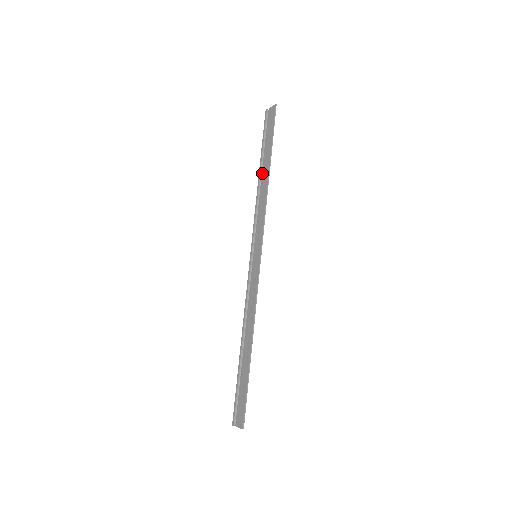
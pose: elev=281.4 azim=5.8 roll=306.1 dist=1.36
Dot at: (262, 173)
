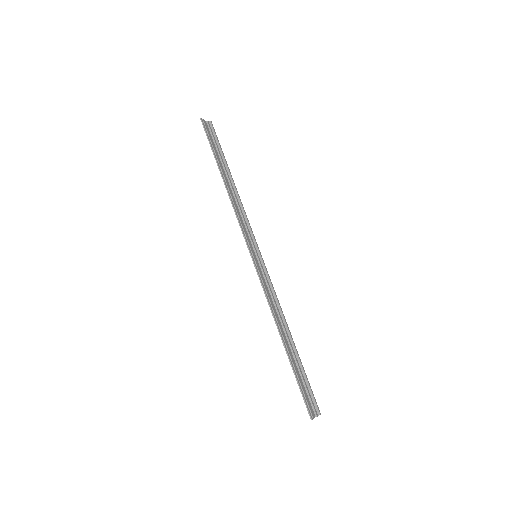
Dot at: (229, 180)
